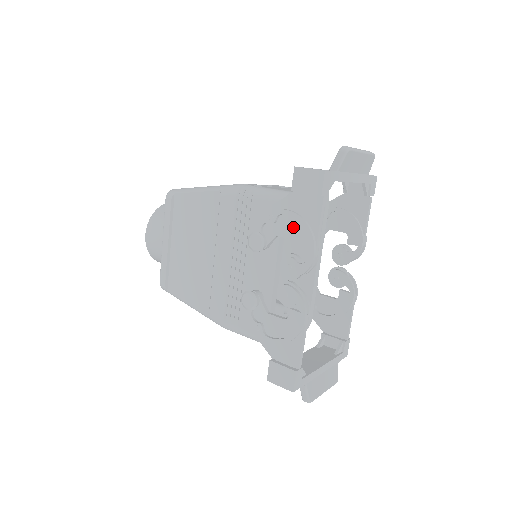
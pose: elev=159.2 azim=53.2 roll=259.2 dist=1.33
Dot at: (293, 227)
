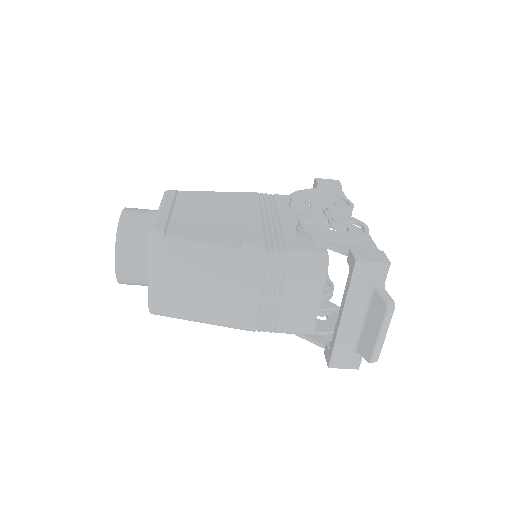
Dot at: (326, 197)
